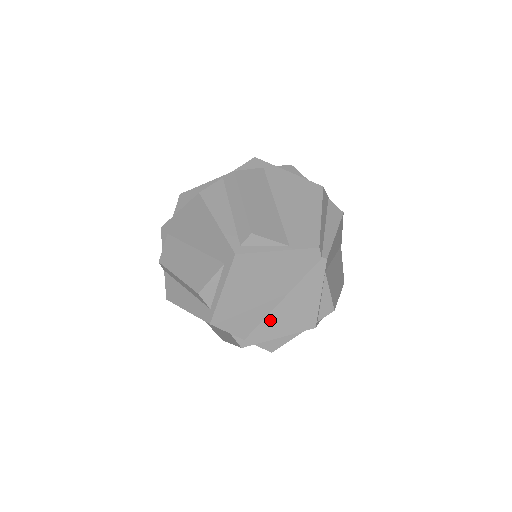
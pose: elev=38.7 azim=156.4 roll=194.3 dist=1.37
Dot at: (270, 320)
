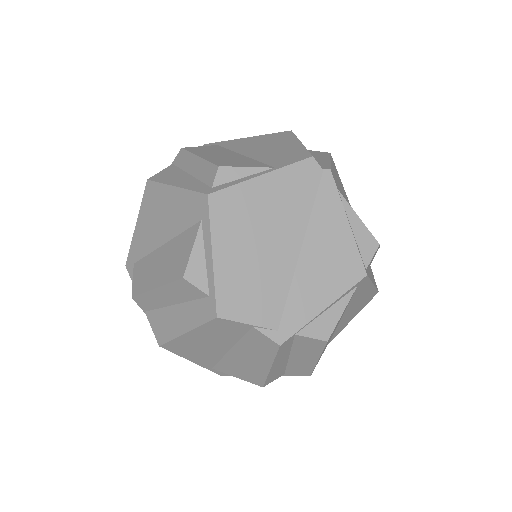
Dot at: (299, 285)
